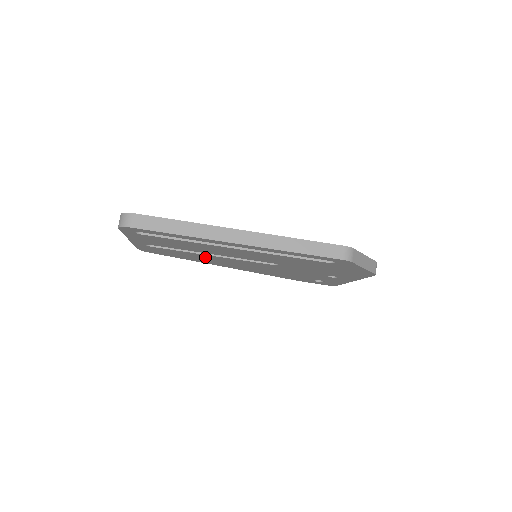
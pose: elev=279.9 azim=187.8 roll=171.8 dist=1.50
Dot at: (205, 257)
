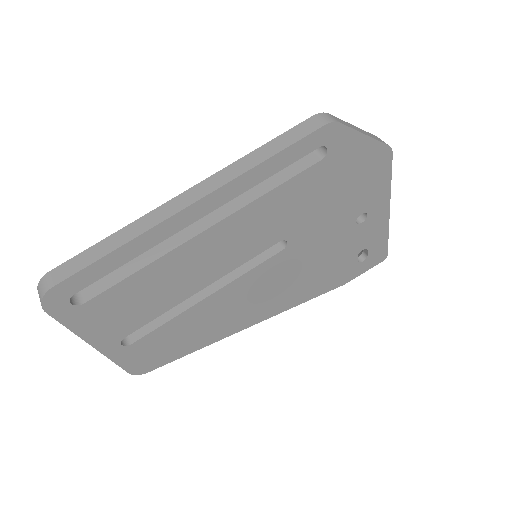
Dot at: (207, 313)
